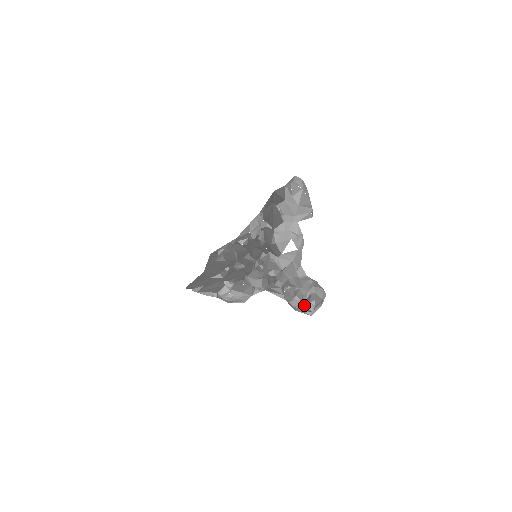
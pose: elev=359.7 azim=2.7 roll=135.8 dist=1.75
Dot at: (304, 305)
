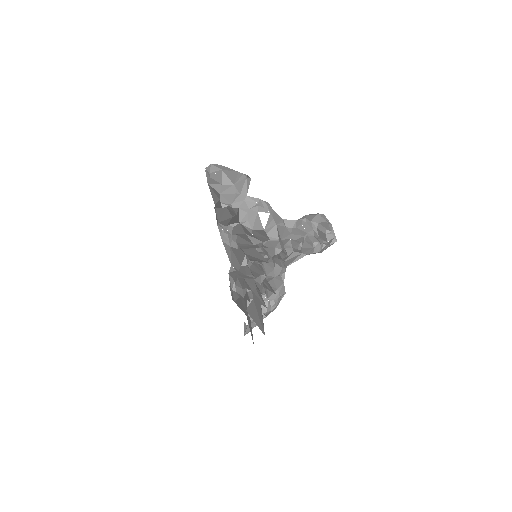
Dot at: (325, 241)
